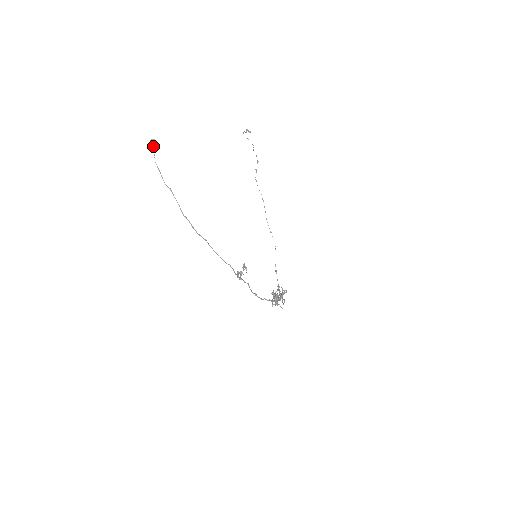
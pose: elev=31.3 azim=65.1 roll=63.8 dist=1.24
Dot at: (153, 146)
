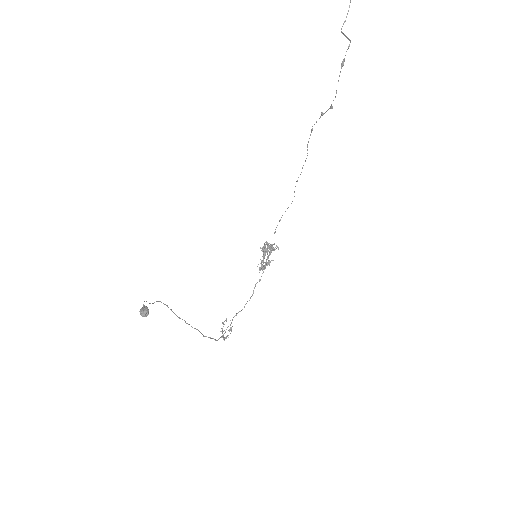
Dot at: (145, 311)
